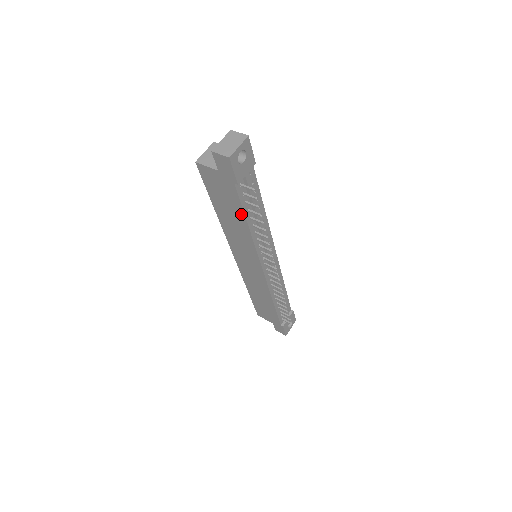
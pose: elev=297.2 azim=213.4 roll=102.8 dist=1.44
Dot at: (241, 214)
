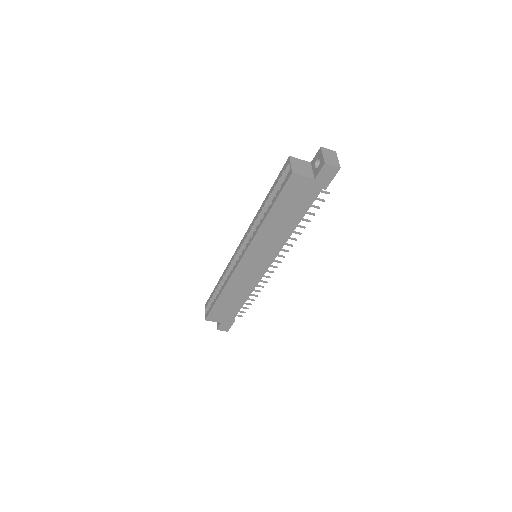
Dot at: (300, 215)
